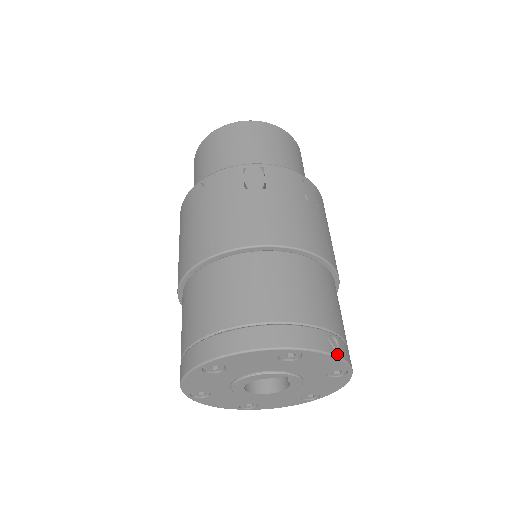
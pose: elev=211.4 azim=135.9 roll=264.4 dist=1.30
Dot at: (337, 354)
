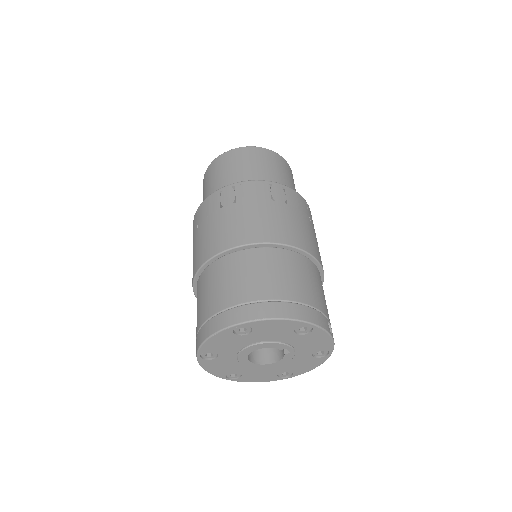
Dot at: (332, 336)
